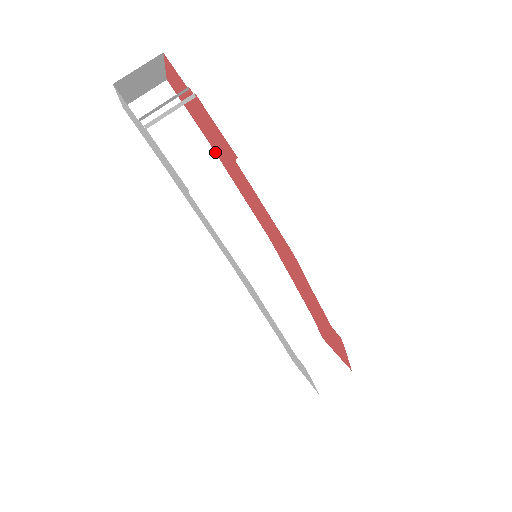
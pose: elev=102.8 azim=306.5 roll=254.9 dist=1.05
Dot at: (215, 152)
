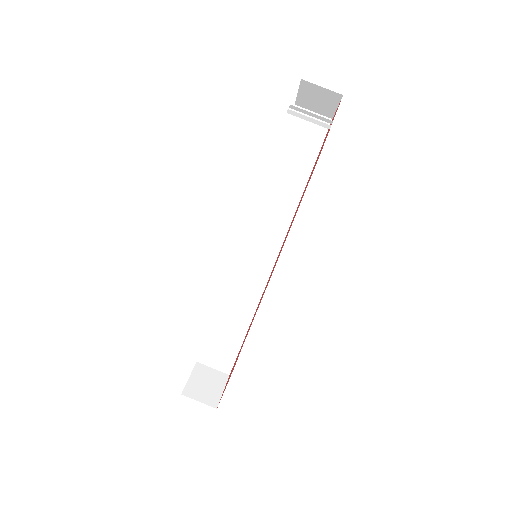
Dot at: occluded
